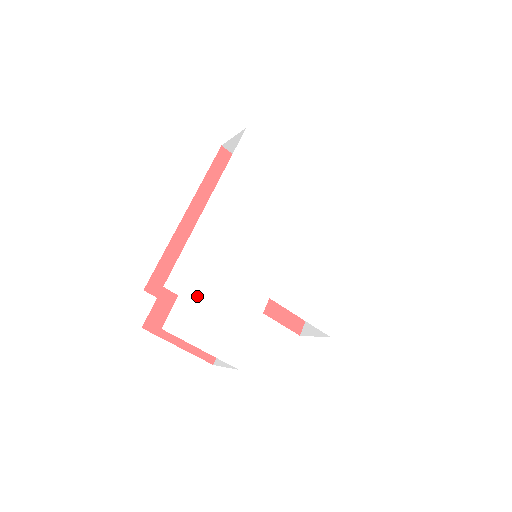
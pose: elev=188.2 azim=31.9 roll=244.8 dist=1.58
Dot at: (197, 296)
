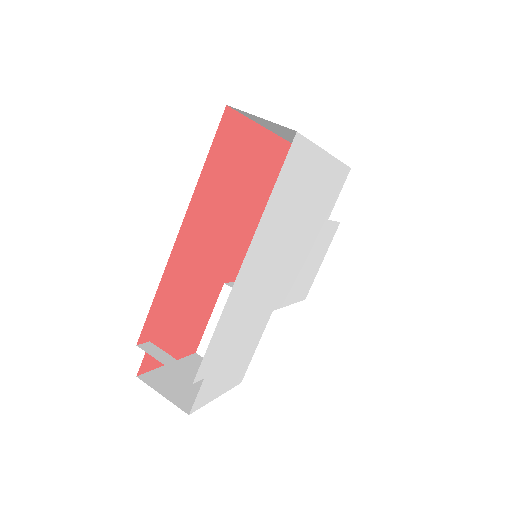
Dot at: (219, 364)
